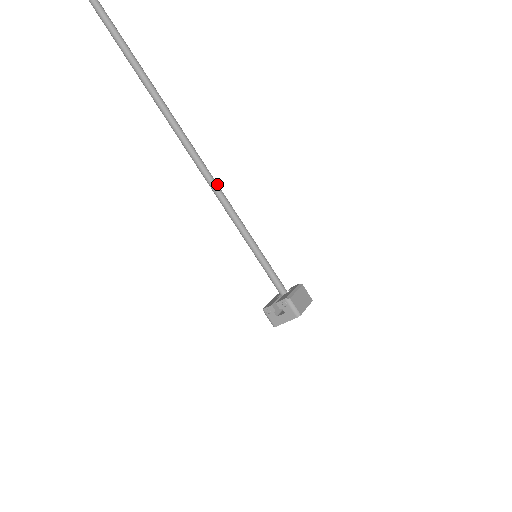
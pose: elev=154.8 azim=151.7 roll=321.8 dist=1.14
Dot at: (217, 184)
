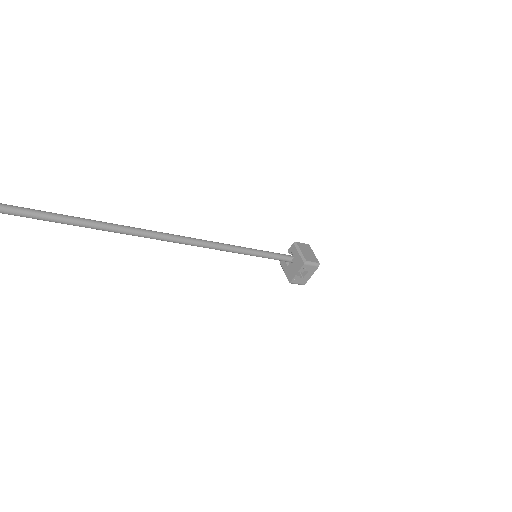
Dot at: (187, 237)
